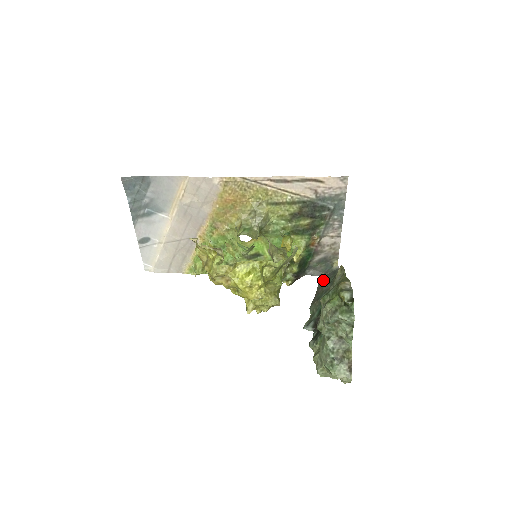
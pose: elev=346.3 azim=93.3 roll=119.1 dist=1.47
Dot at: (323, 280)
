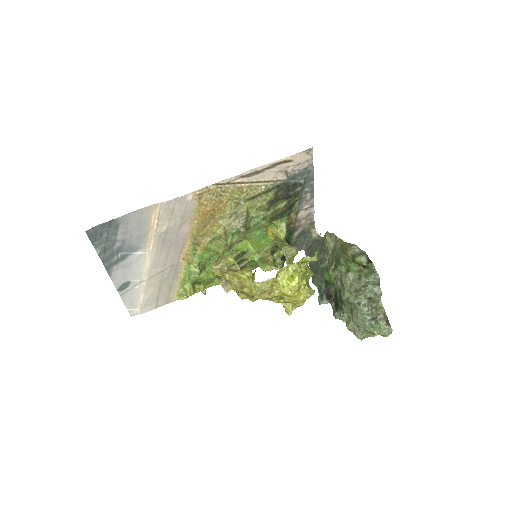
Dot at: (309, 252)
